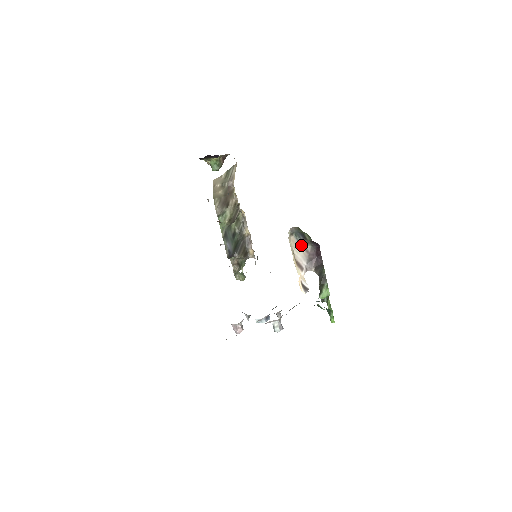
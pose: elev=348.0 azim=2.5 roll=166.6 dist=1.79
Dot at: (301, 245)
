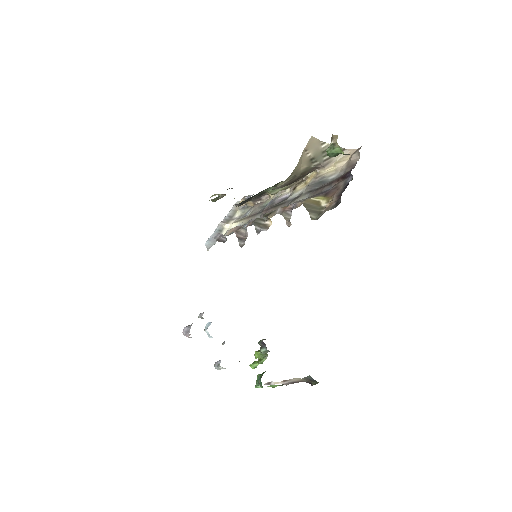
Dot at: (304, 379)
